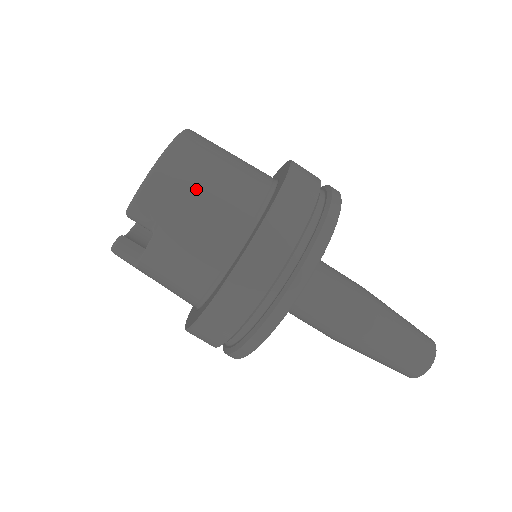
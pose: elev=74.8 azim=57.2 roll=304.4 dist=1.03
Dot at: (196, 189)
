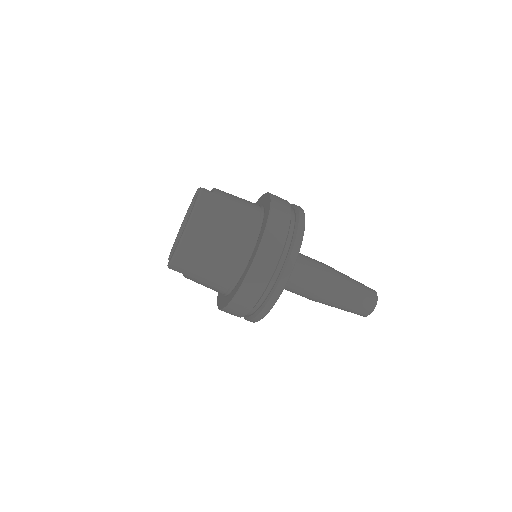
Dot at: (202, 262)
